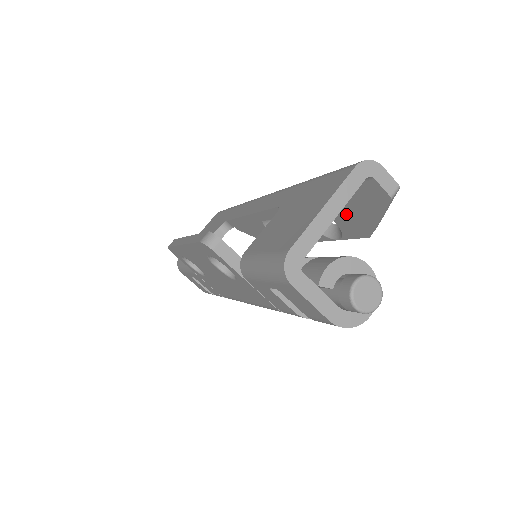
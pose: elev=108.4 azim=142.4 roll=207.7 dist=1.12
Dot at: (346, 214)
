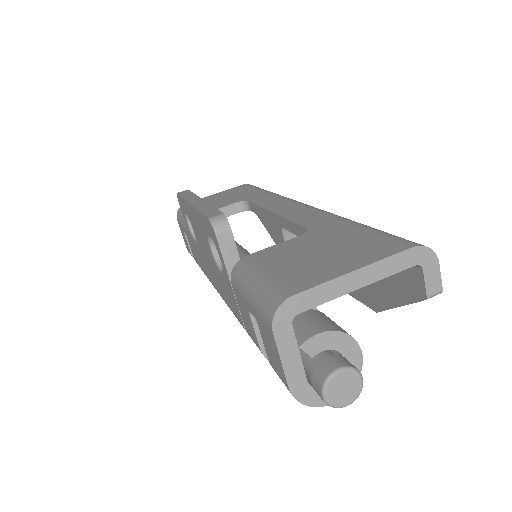
Dot at: occluded
